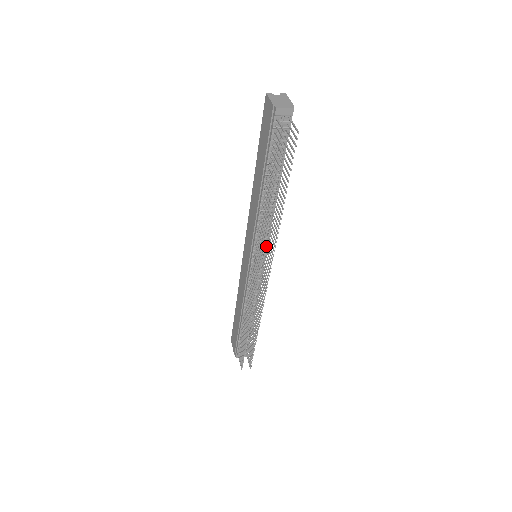
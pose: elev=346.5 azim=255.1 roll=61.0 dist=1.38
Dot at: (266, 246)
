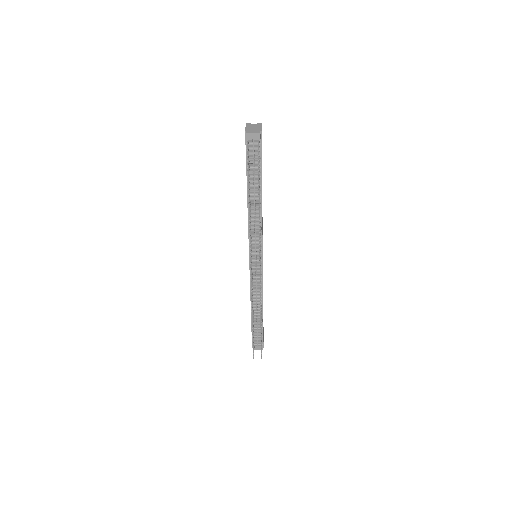
Dot at: (260, 246)
